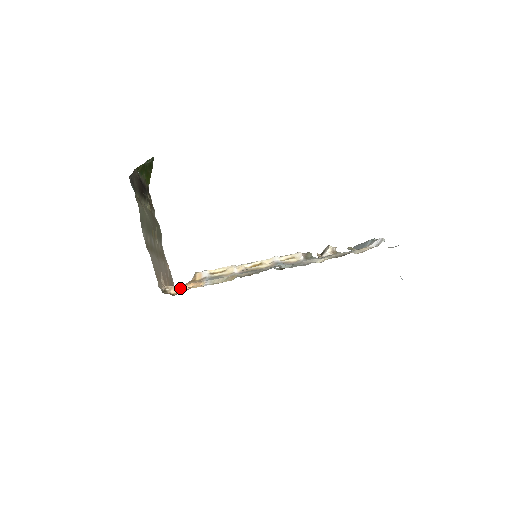
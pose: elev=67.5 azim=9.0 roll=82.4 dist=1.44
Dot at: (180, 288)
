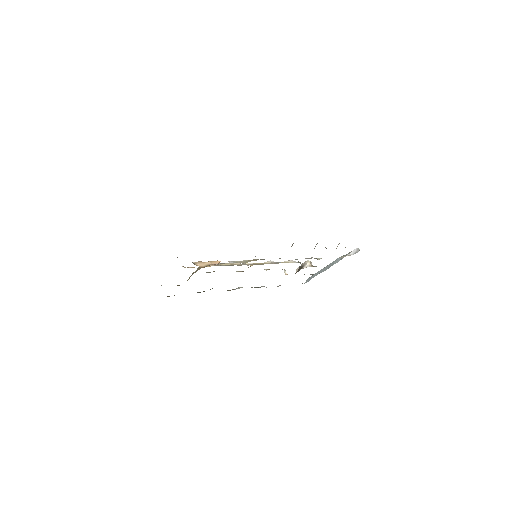
Dot at: (206, 263)
